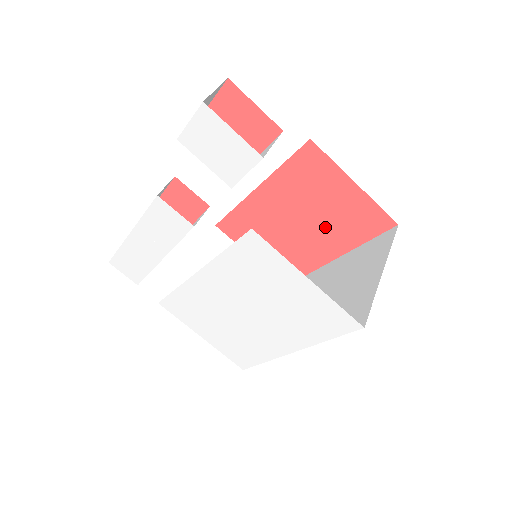
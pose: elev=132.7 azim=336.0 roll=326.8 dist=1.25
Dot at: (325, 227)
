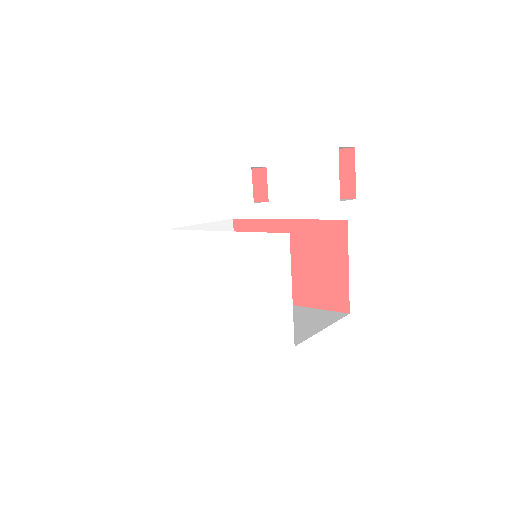
Dot at: (304, 279)
